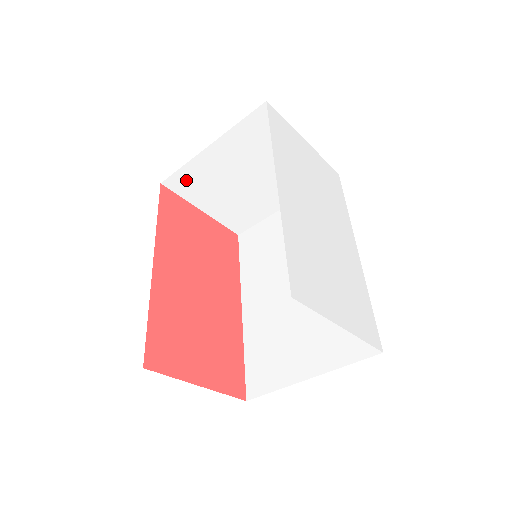
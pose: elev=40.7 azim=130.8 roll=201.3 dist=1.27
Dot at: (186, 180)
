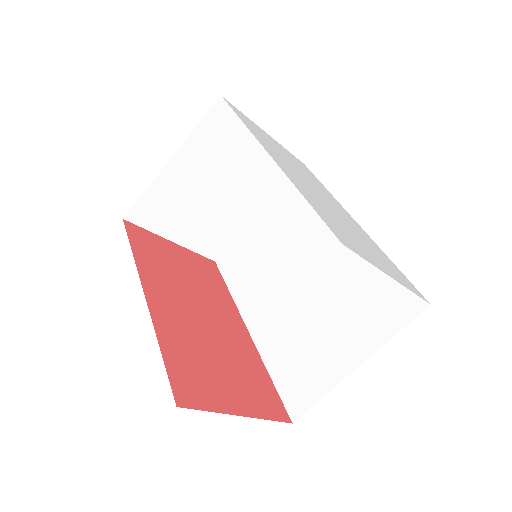
Dot at: (150, 208)
